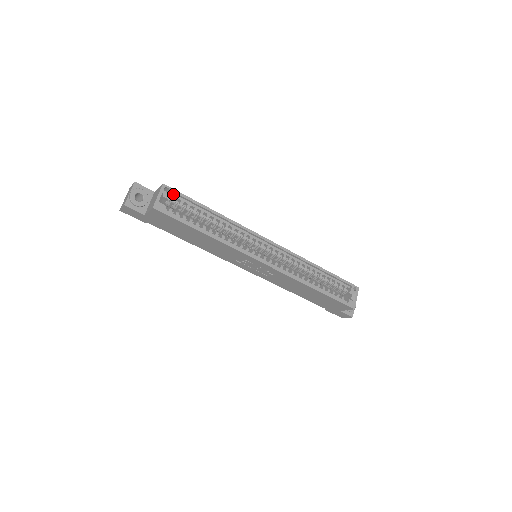
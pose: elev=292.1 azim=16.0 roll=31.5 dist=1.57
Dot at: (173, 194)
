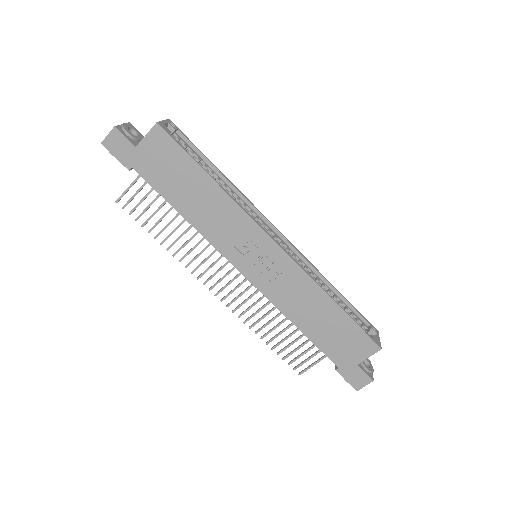
Dot at: (177, 134)
